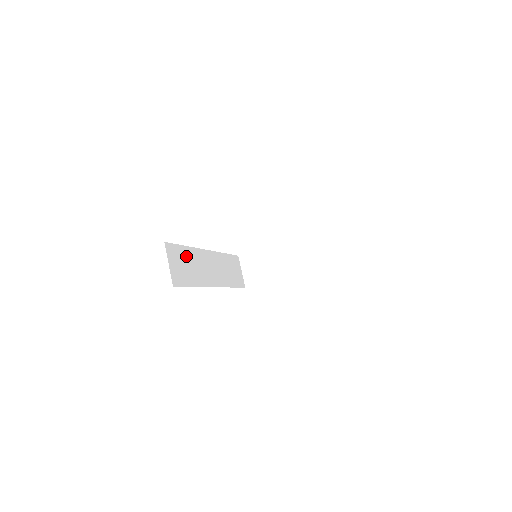
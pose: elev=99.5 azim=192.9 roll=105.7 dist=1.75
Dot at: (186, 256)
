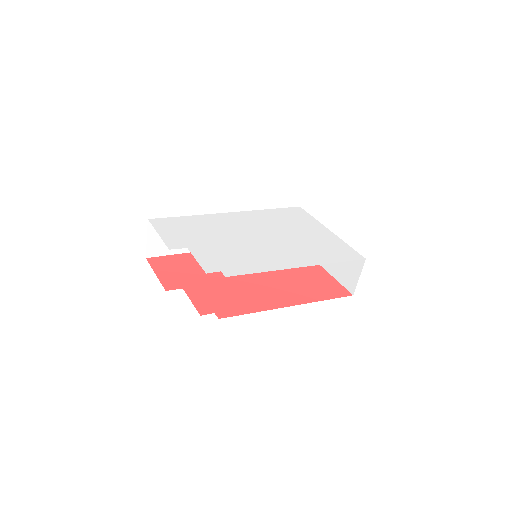
Dot at: occluded
